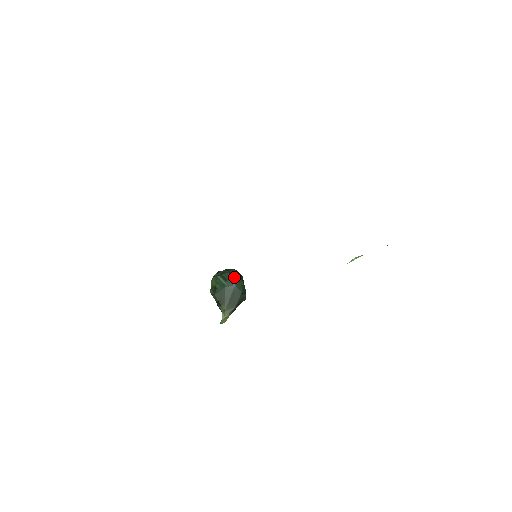
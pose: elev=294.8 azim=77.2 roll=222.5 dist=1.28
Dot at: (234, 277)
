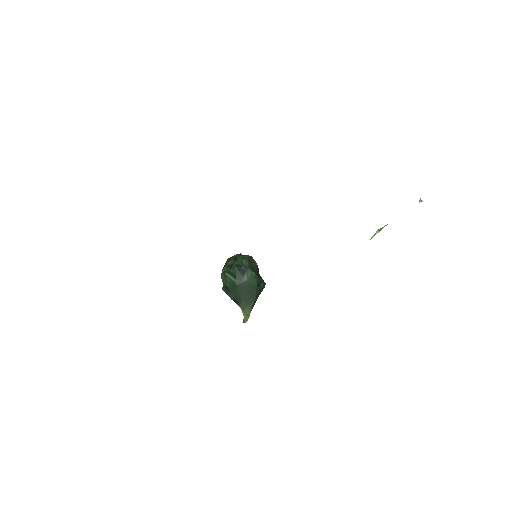
Dot at: (243, 270)
